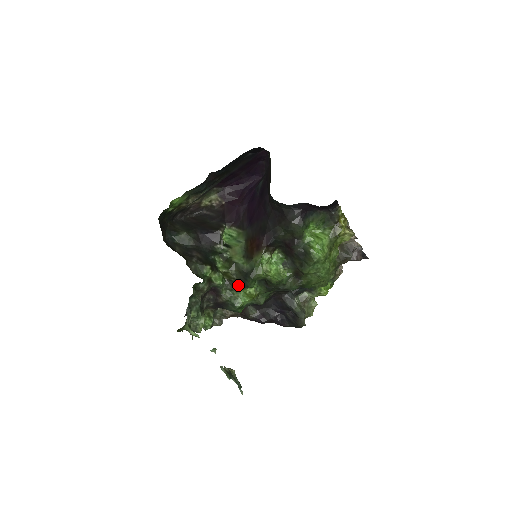
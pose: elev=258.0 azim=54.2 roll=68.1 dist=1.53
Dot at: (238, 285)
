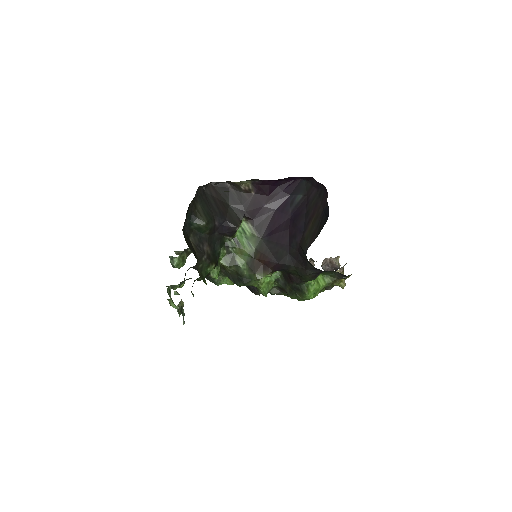
Dot at: (229, 277)
